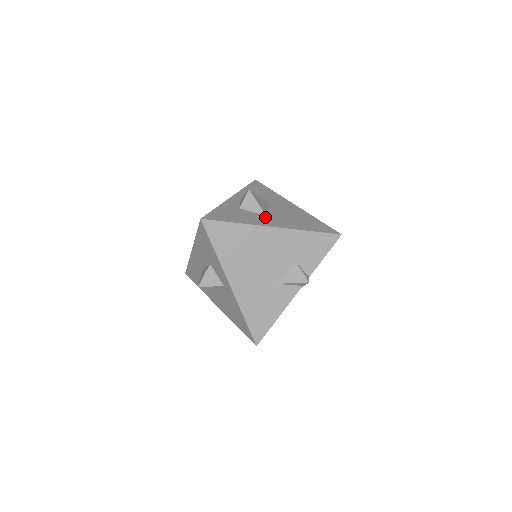
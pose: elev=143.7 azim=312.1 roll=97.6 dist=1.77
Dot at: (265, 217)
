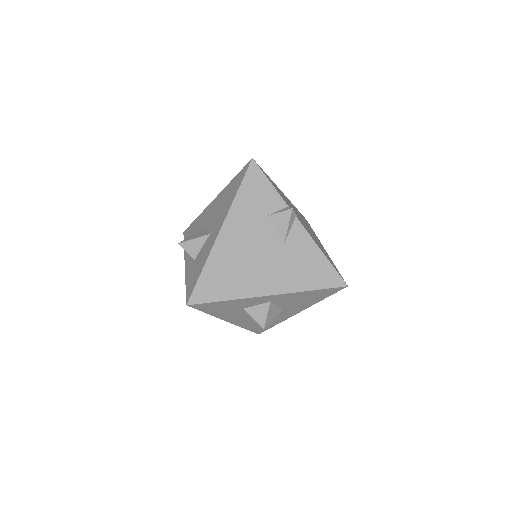
Dot at: (210, 236)
